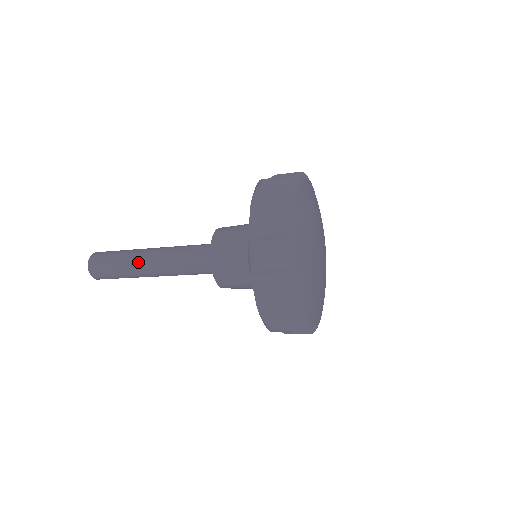
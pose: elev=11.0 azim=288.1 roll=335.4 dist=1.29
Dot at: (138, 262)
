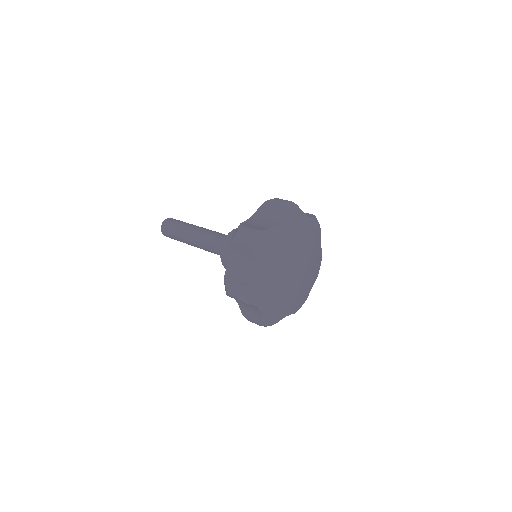
Dot at: (189, 230)
